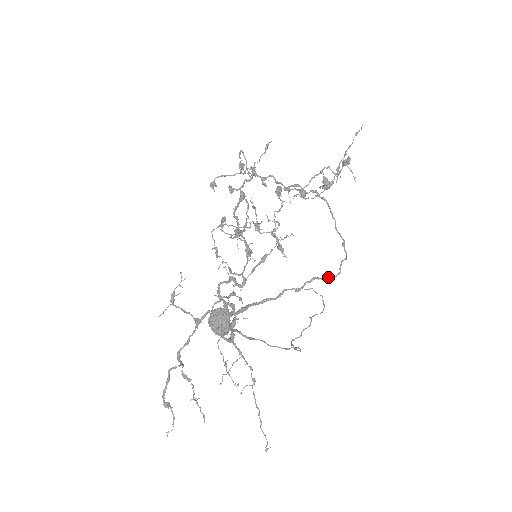
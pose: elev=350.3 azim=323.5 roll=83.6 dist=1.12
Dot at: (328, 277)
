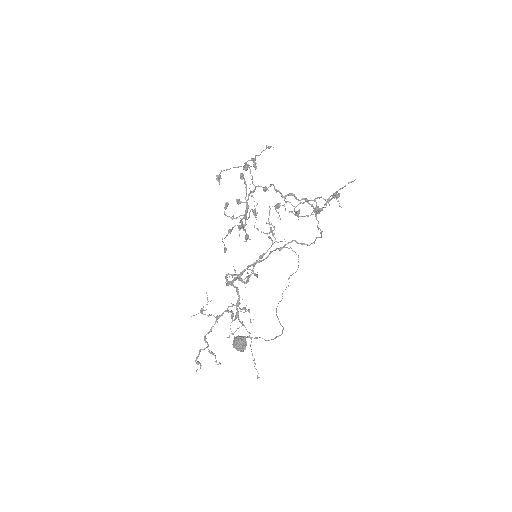
Dot at: (304, 244)
